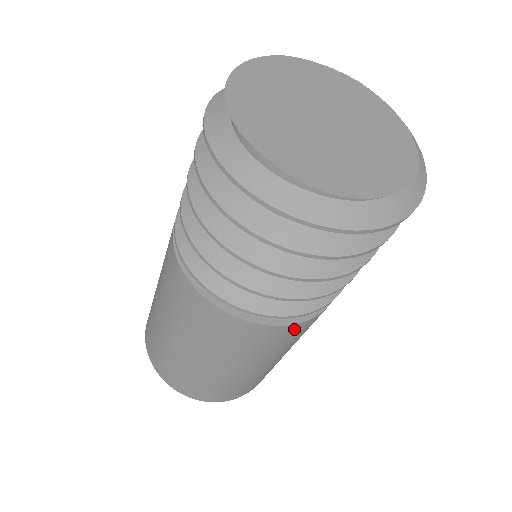
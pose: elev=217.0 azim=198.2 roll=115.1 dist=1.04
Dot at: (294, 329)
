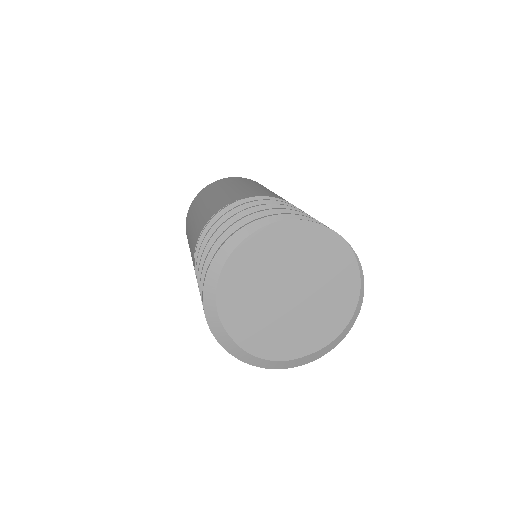
Dot at: occluded
